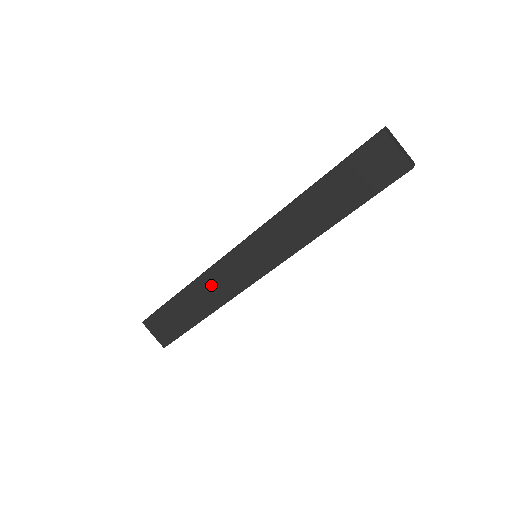
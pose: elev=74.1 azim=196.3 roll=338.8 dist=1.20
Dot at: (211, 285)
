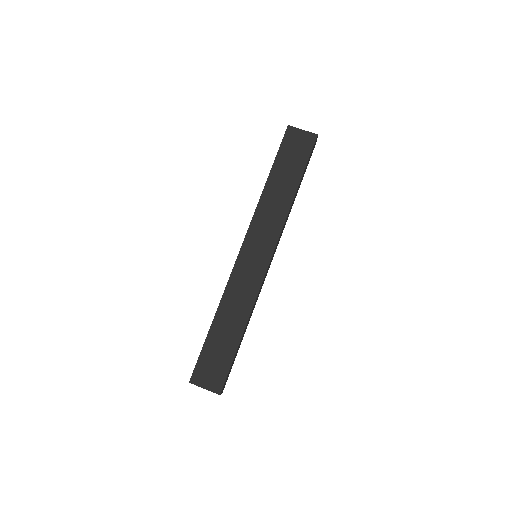
Dot at: (234, 298)
